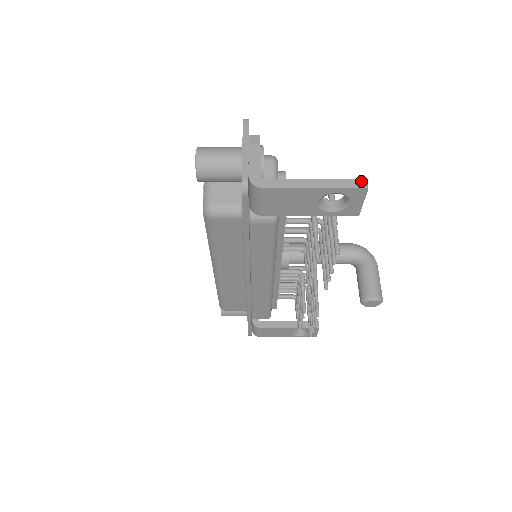
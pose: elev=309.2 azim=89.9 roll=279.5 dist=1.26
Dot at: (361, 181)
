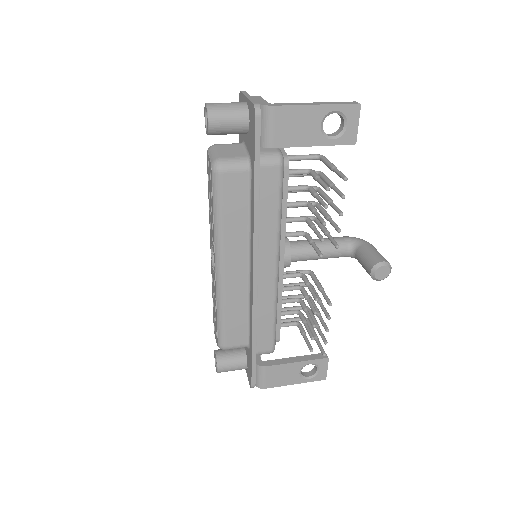
Dot at: (353, 102)
